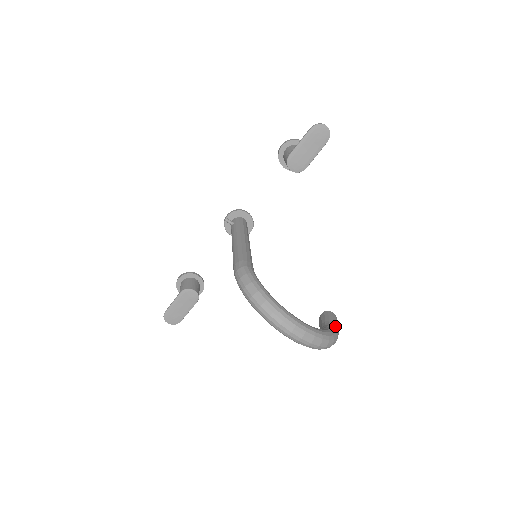
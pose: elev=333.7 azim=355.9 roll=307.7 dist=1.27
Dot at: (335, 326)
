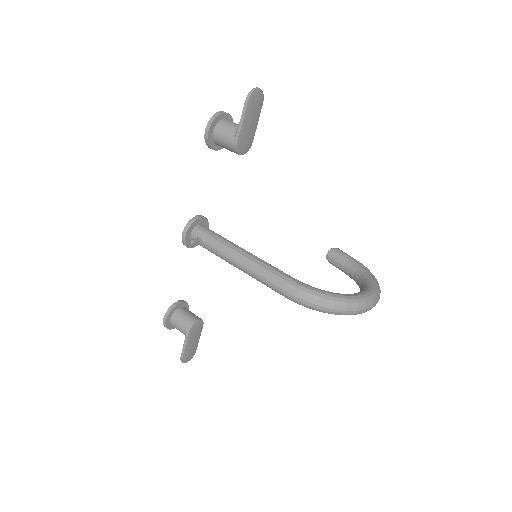
Dot at: (358, 262)
